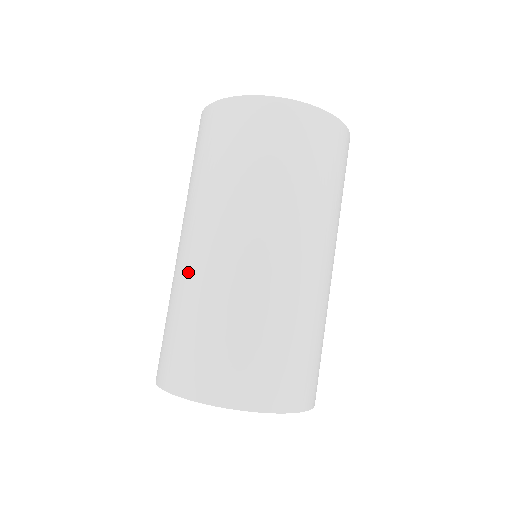
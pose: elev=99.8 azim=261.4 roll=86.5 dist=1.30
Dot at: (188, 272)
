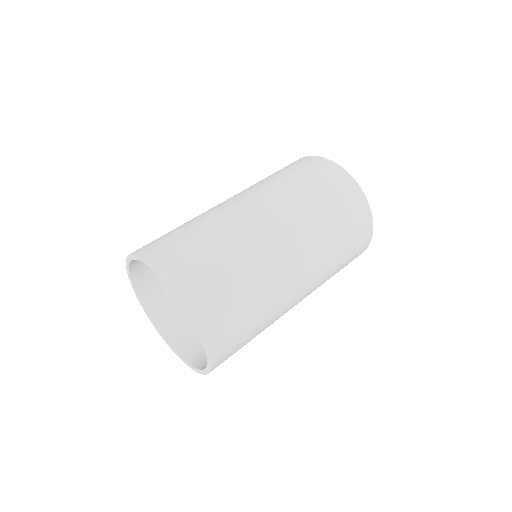
Dot at: (227, 213)
